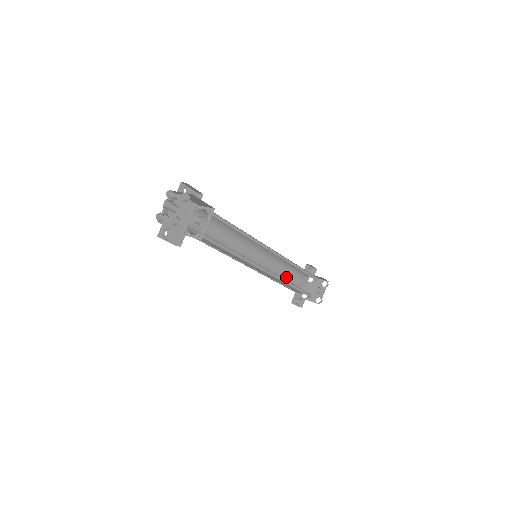
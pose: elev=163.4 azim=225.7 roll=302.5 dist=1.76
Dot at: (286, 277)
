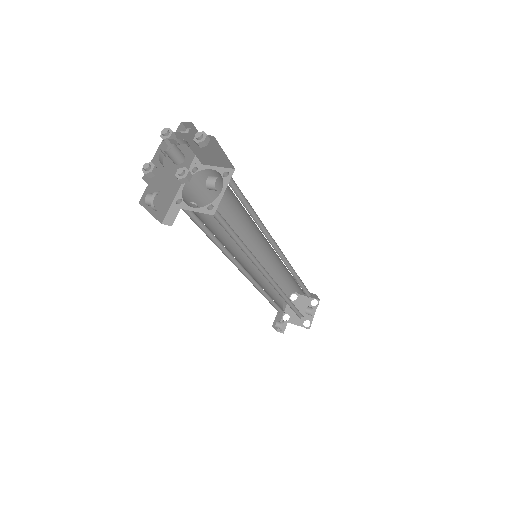
Dot at: (273, 291)
